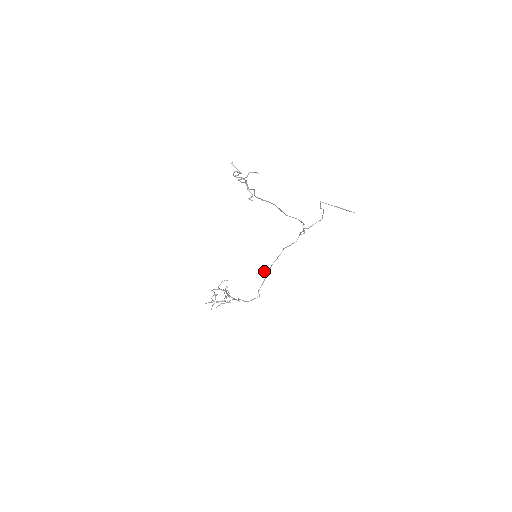
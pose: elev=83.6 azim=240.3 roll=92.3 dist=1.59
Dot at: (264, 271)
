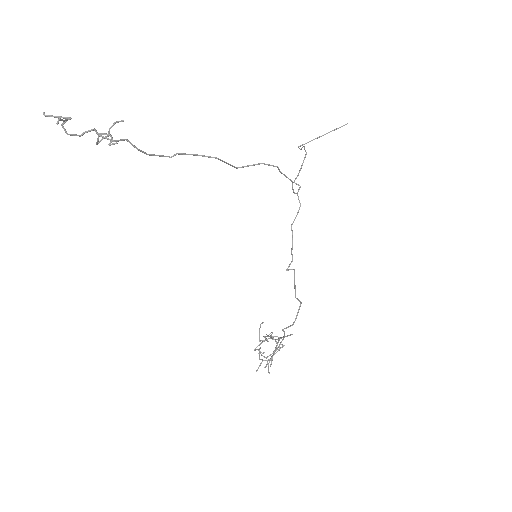
Dot at: (287, 270)
